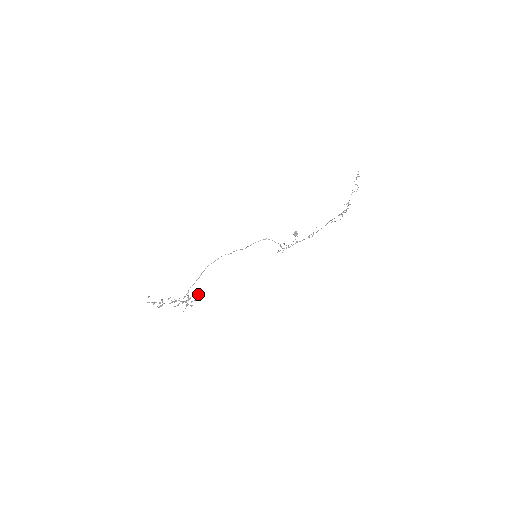
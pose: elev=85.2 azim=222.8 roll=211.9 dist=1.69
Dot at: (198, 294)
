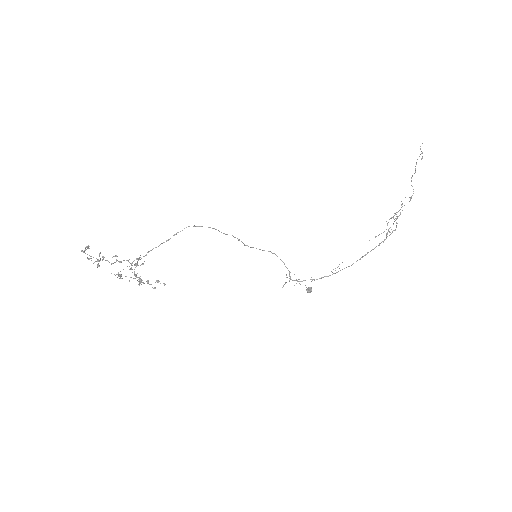
Dot at: (156, 280)
